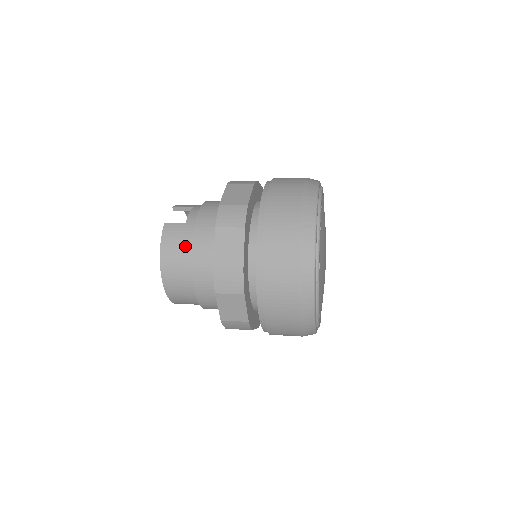
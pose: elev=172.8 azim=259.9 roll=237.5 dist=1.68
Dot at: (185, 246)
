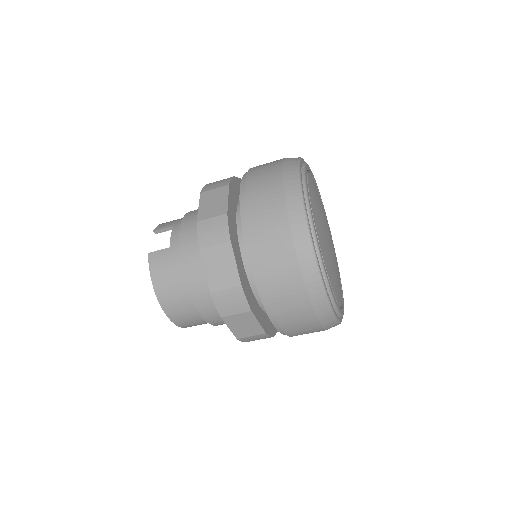
Dot at: (176, 273)
